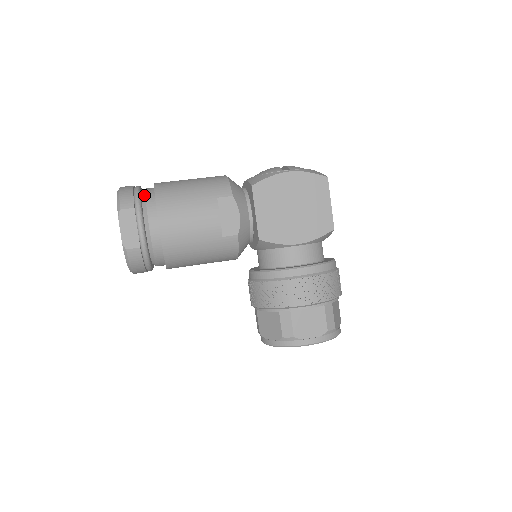
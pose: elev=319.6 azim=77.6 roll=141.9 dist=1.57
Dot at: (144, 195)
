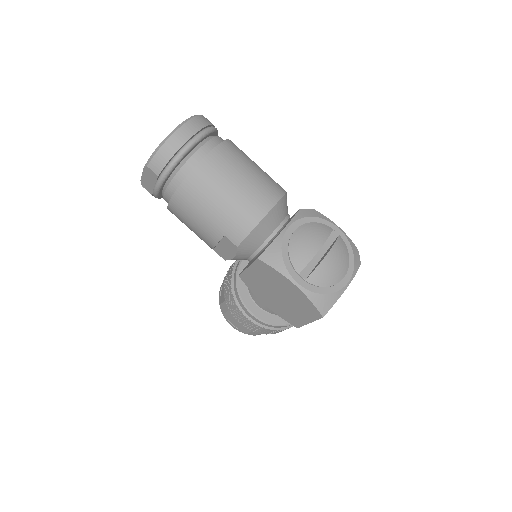
Dot at: (181, 166)
